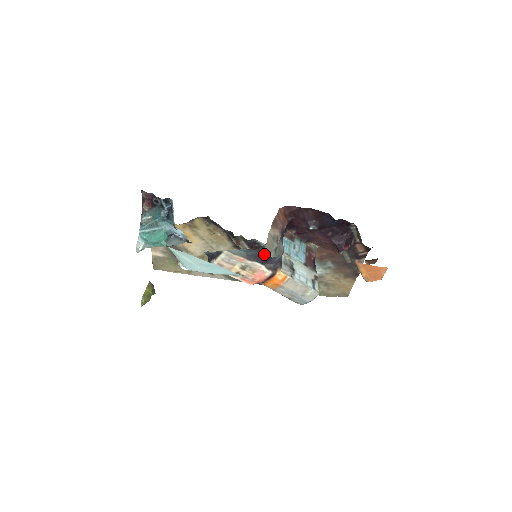
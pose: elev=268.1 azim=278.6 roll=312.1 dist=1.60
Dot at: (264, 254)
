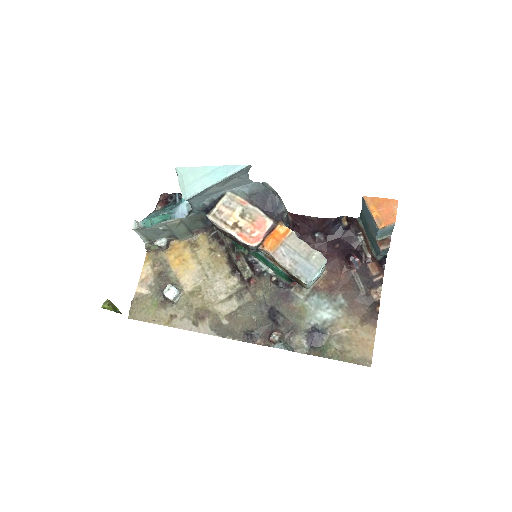
Dot at: (267, 195)
